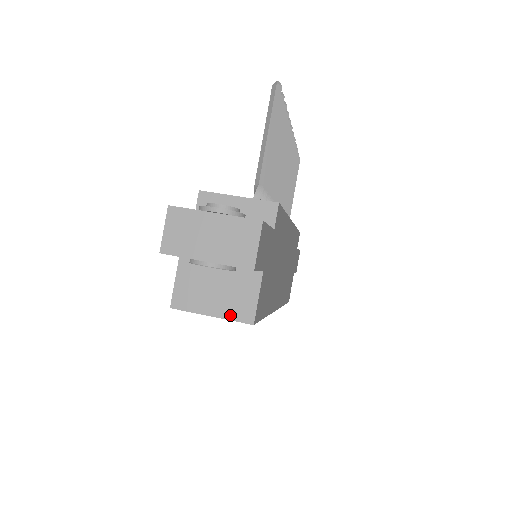
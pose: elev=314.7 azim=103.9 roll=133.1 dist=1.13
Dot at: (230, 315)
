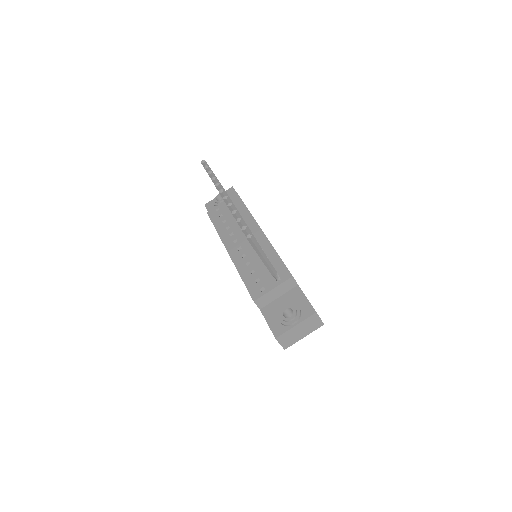
Dot at: occluded
